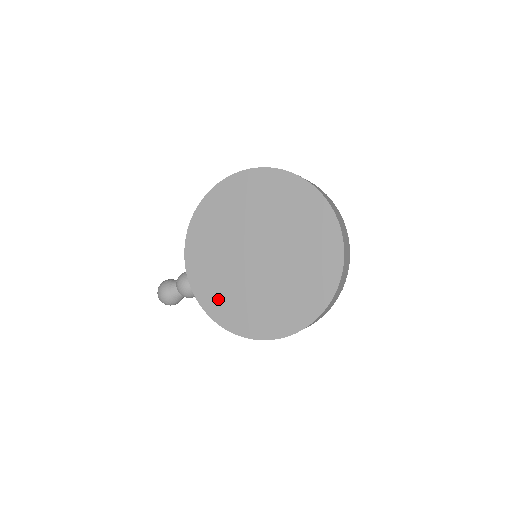
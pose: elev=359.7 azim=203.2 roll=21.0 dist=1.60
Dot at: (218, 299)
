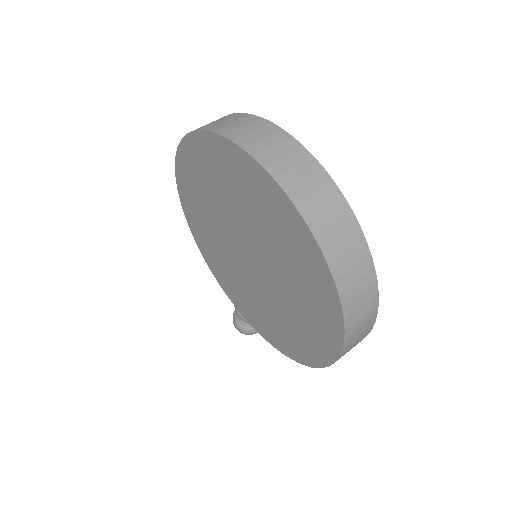
Dot at: (263, 324)
